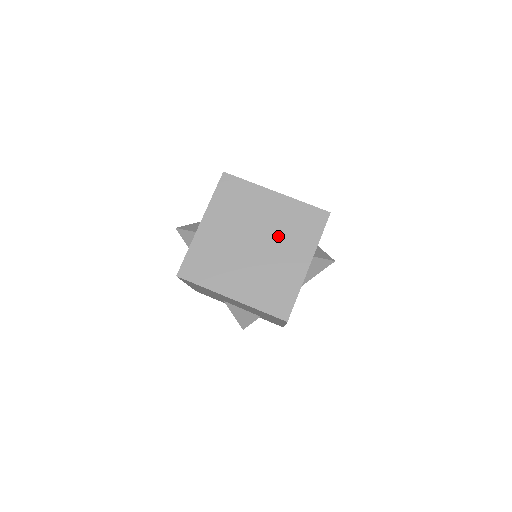
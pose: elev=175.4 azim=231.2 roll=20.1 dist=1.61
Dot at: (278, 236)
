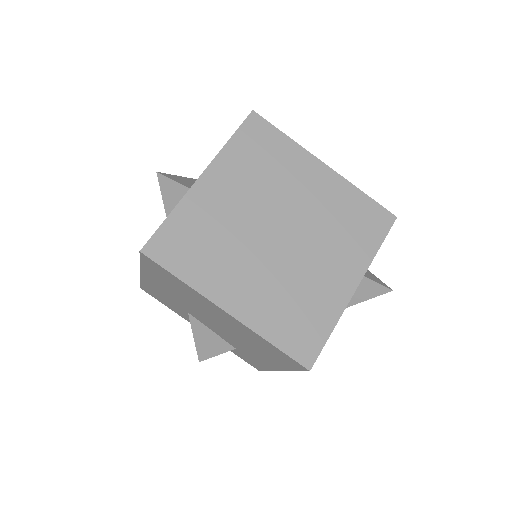
Dot at: (318, 230)
